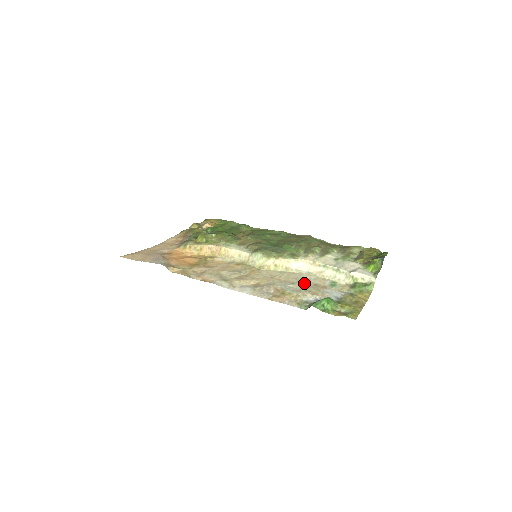
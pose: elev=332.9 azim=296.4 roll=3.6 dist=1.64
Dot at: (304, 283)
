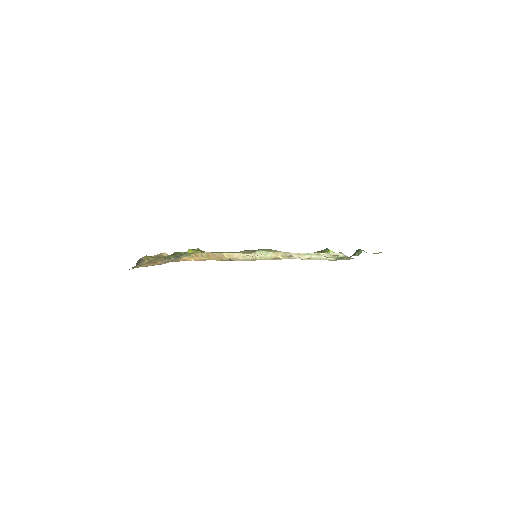
Dot at: occluded
